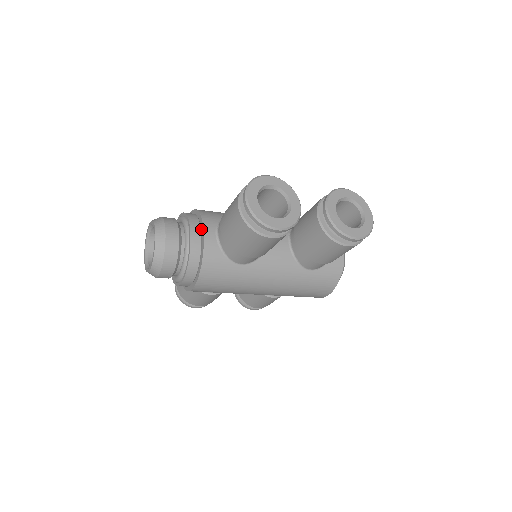
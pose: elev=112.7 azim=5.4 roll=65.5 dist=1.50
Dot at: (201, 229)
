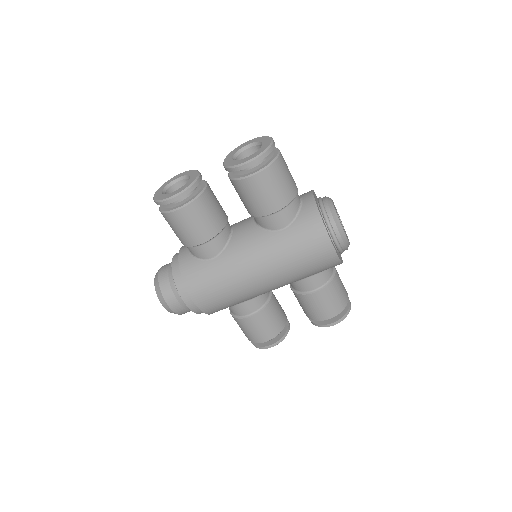
Dot at: occluded
